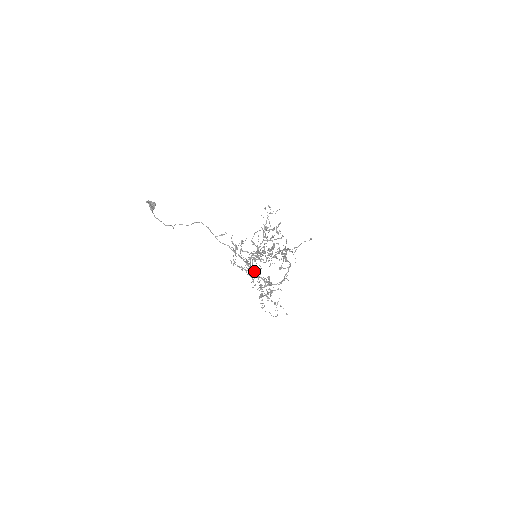
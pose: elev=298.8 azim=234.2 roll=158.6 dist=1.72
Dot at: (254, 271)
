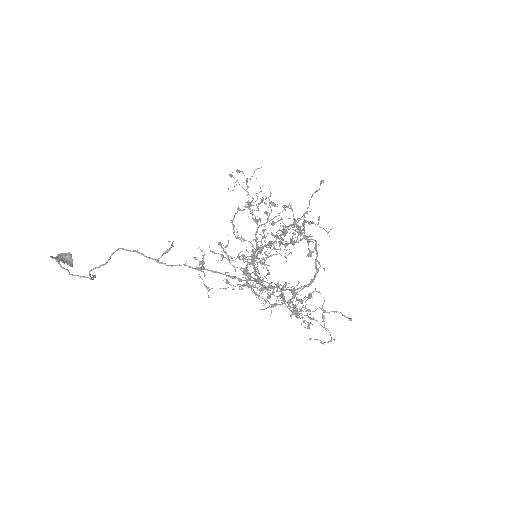
Dot at: (258, 283)
